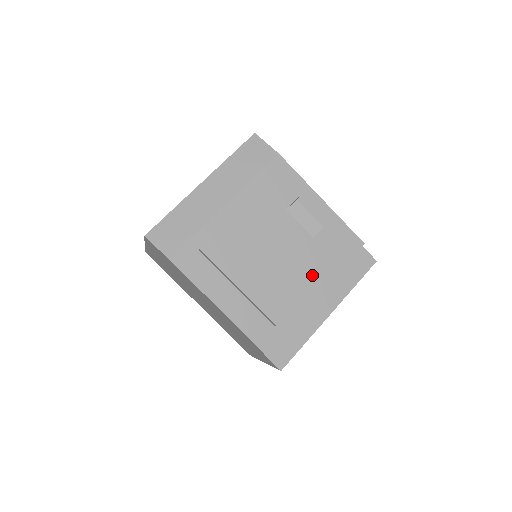
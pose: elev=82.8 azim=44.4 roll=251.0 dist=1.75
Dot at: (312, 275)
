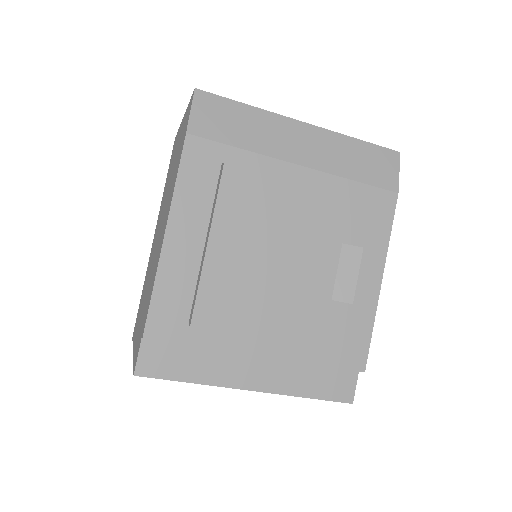
Dot at: (285, 330)
